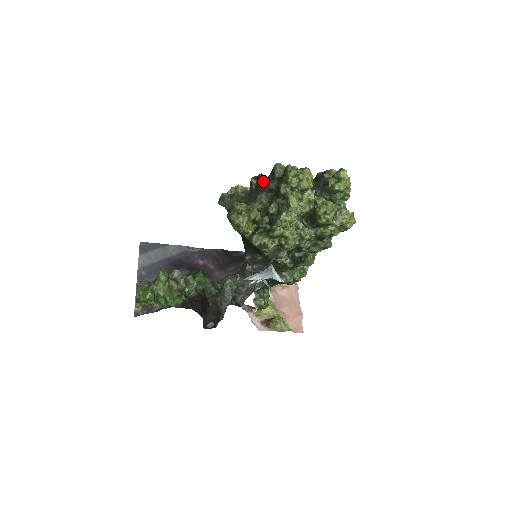
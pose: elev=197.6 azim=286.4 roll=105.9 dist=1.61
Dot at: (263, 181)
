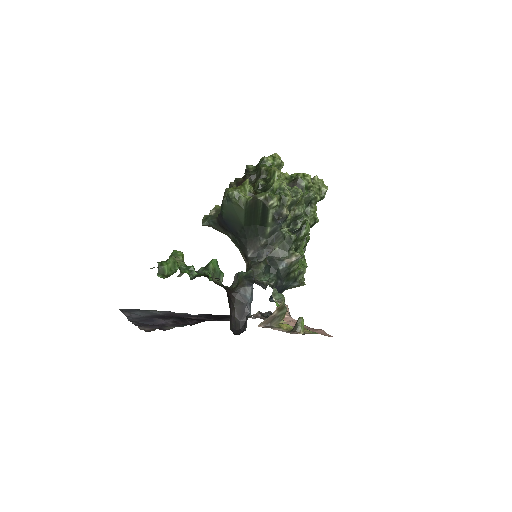
Dot at: (241, 179)
